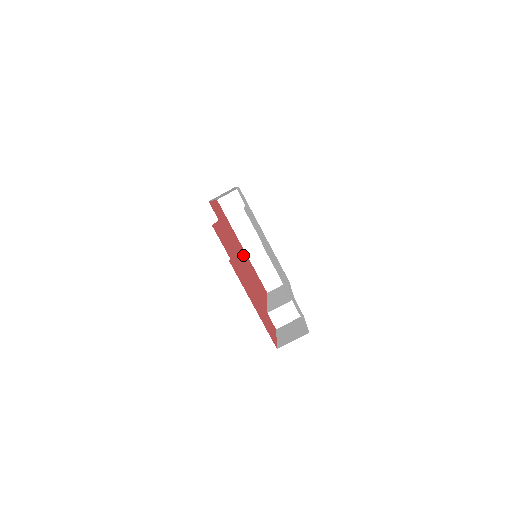
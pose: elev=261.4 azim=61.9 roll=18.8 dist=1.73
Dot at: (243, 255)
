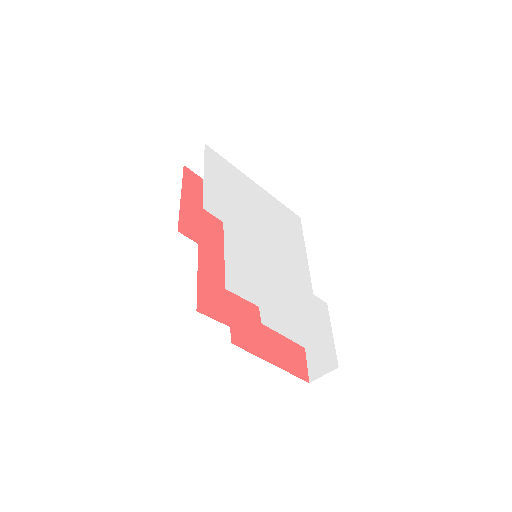
Dot at: occluded
